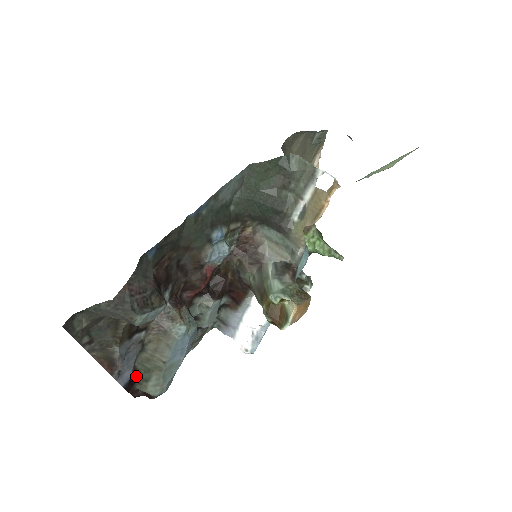
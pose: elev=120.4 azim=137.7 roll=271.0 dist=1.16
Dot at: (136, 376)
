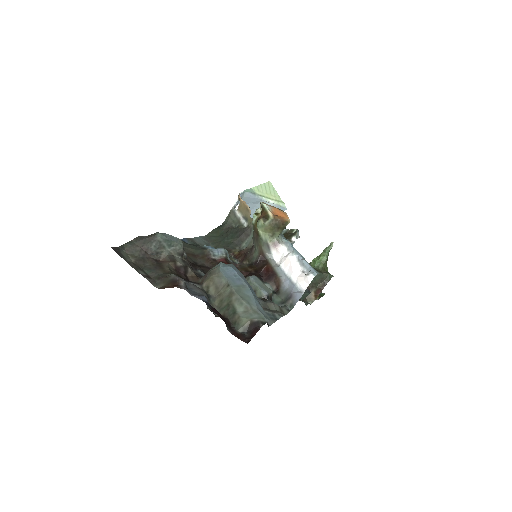
Dot at: (225, 318)
